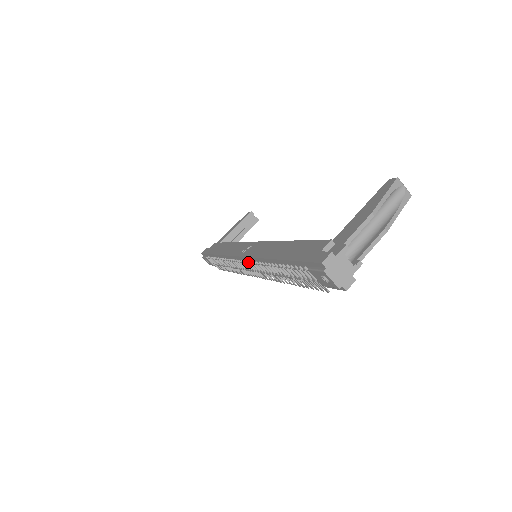
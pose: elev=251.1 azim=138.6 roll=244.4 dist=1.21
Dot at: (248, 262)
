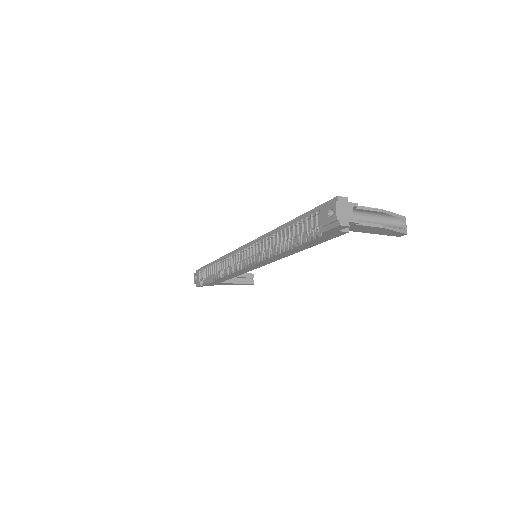
Dot at: (253, 244)
